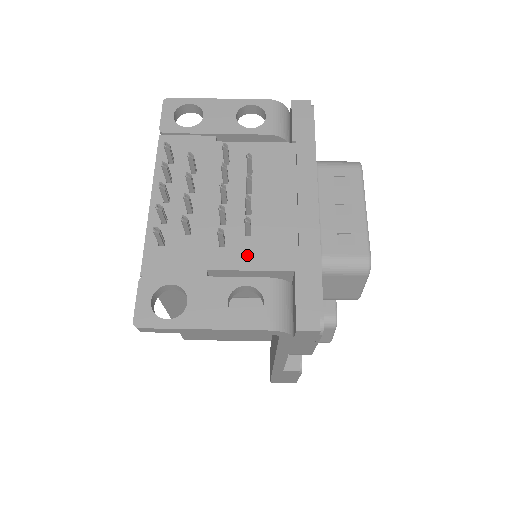
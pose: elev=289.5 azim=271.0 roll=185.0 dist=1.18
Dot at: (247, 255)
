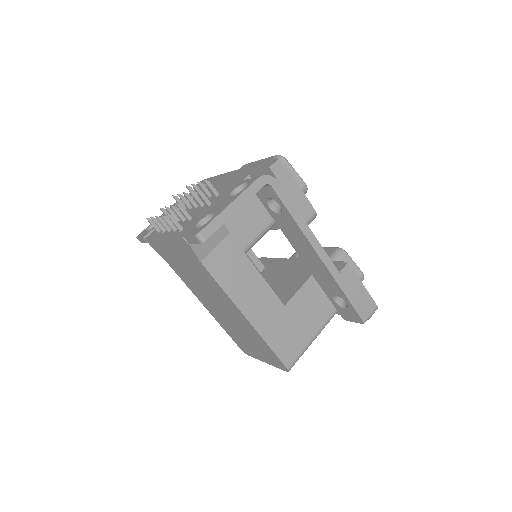
Dot at: (224, 194)
